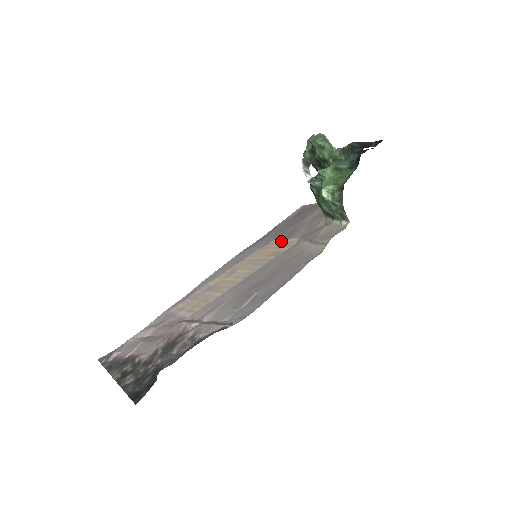
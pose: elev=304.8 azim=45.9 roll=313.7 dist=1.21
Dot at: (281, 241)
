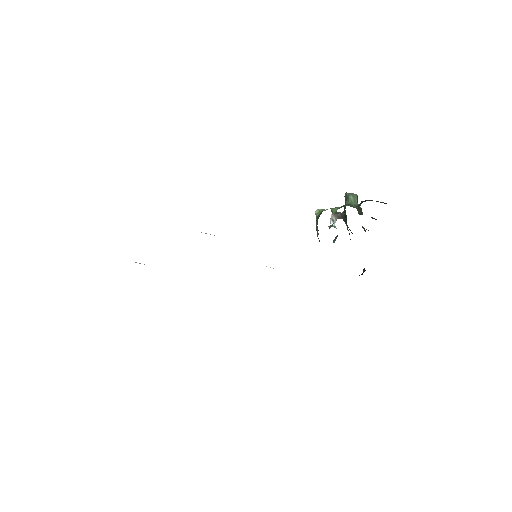
Dot at: occluded
